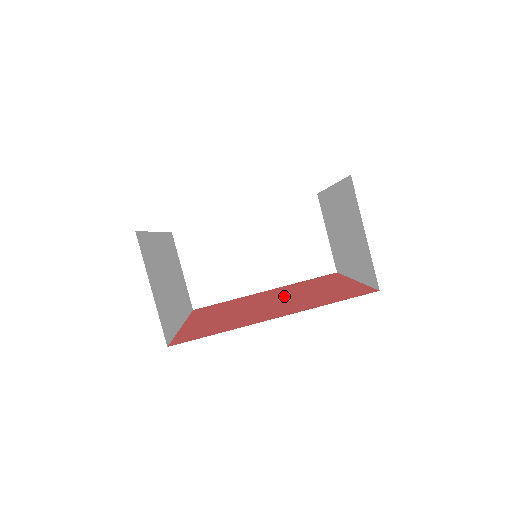
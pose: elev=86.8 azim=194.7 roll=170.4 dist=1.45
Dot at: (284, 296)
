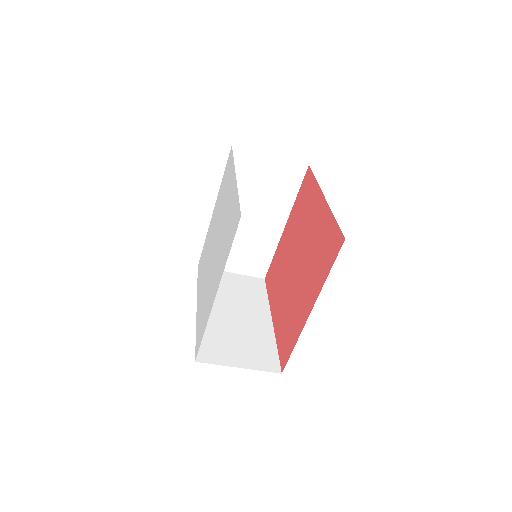
Dot at: (299, 247)
